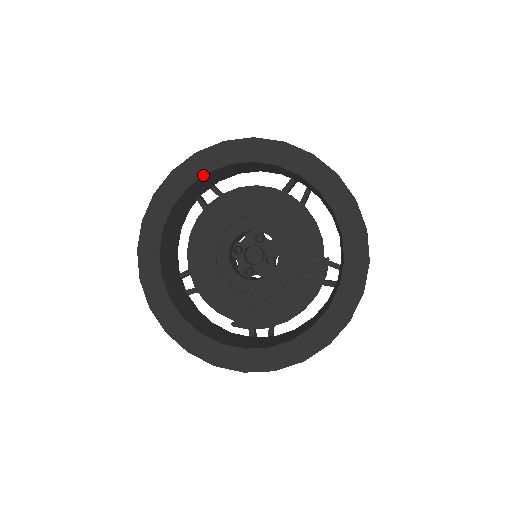
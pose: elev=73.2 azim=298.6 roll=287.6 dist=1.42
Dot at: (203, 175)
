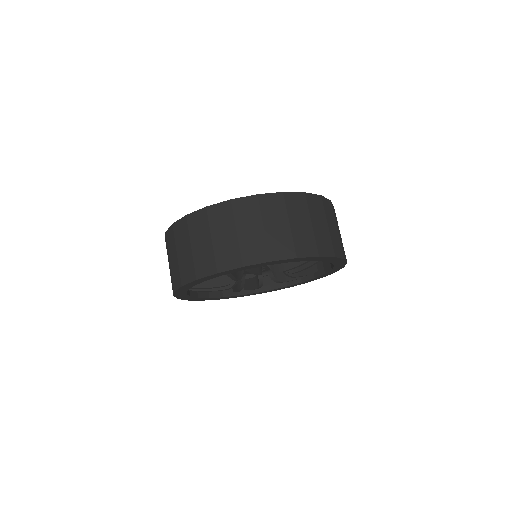
Dot at: occluded
